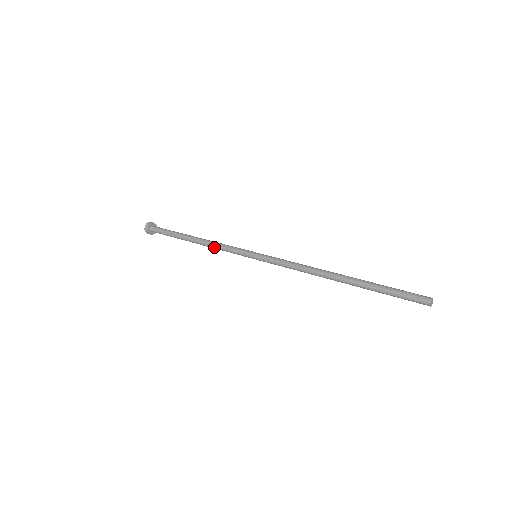
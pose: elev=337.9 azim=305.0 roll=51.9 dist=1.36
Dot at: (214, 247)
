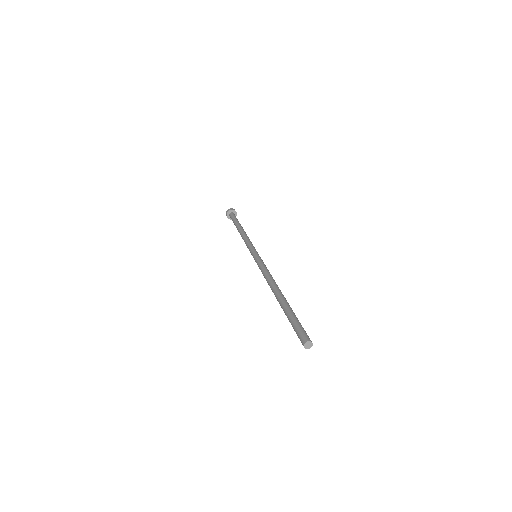
Dot at: (244, 237)
